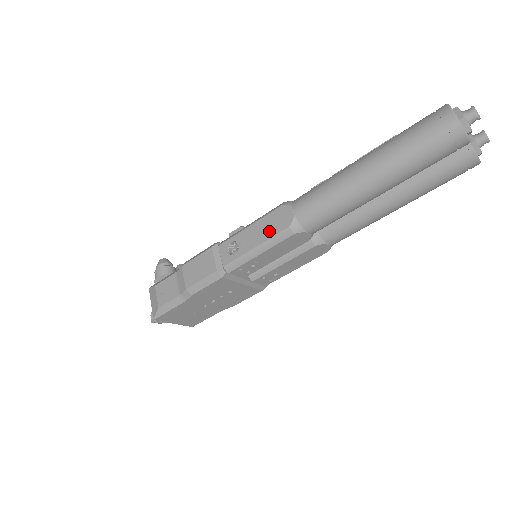
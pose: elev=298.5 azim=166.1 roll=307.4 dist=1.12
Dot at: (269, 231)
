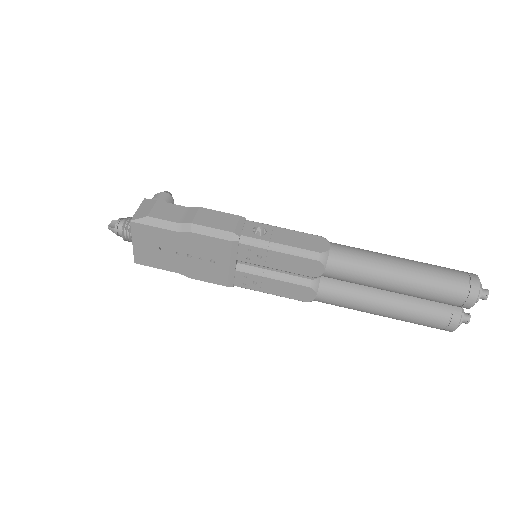
Dot at: (301, 243)
